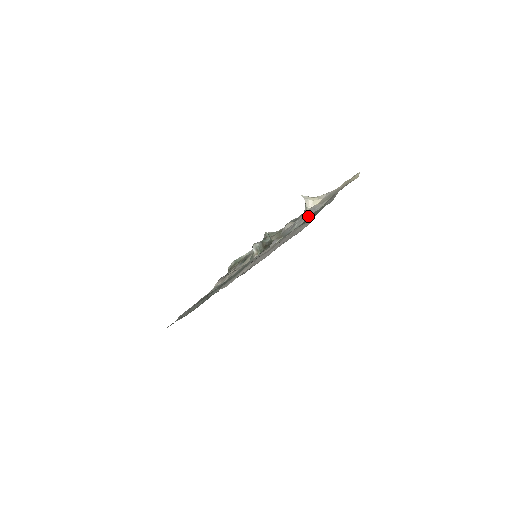
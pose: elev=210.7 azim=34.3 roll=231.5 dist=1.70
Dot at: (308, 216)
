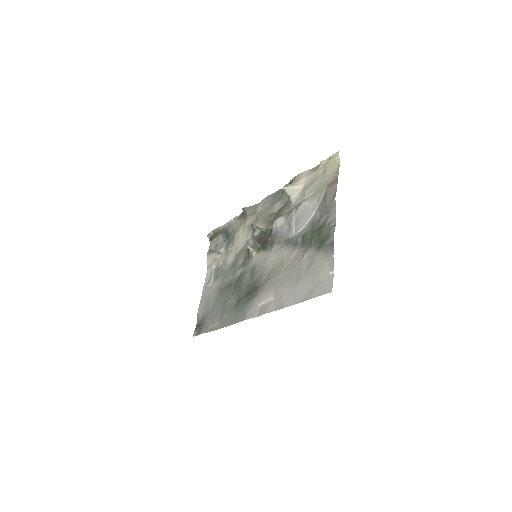
Dot at: (304, 221)
